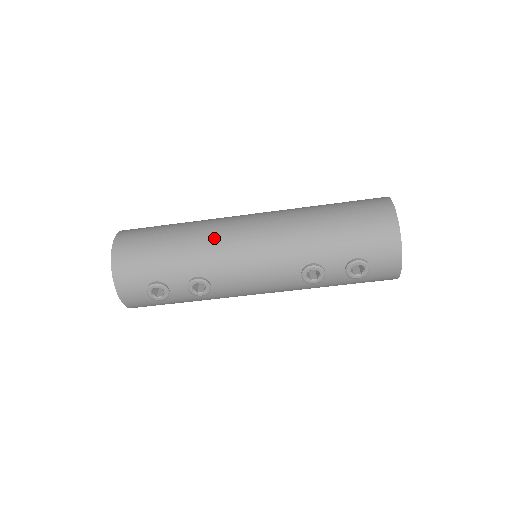
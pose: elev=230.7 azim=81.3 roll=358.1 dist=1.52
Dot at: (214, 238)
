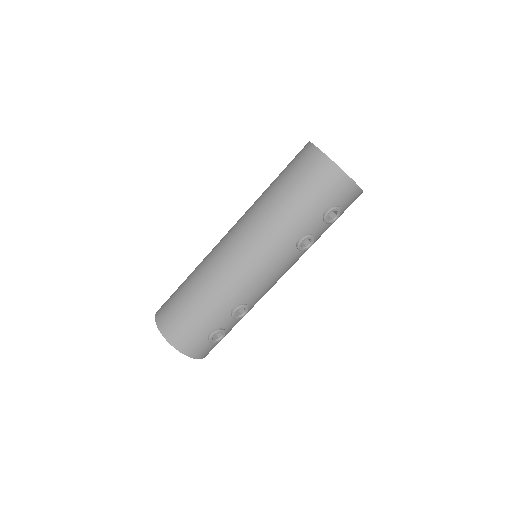
Dot at: (222, 276)
